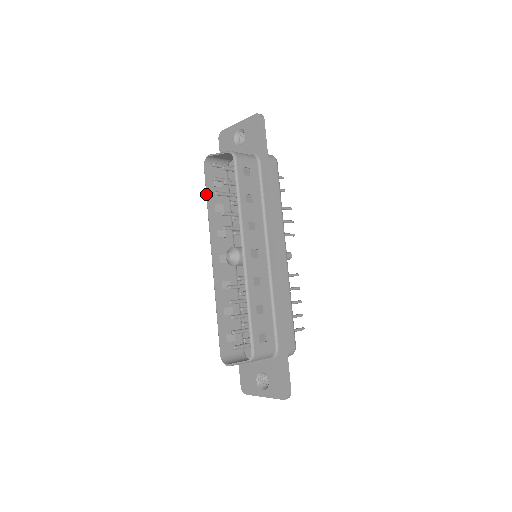
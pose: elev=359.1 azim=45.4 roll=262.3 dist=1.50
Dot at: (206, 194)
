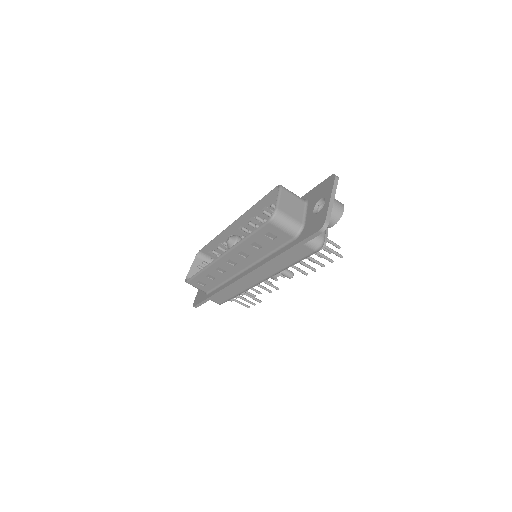
Dot at: (195, 274)
